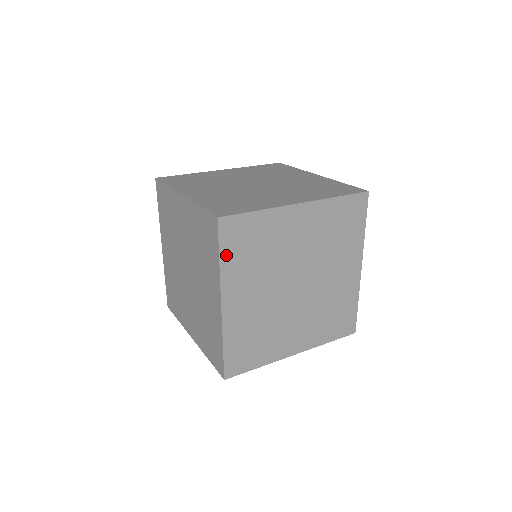
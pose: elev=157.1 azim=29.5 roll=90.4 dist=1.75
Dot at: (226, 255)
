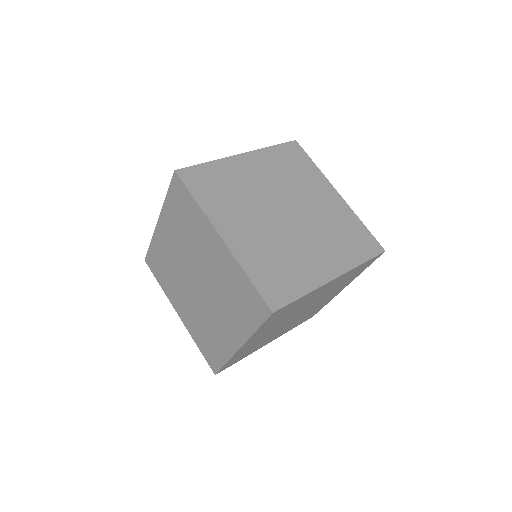
Dot at: (199, 196)
